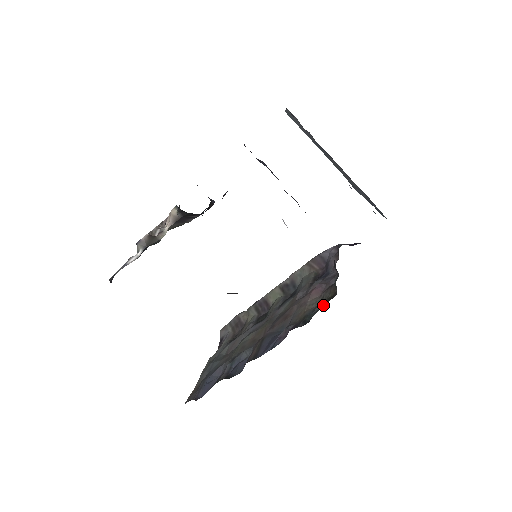
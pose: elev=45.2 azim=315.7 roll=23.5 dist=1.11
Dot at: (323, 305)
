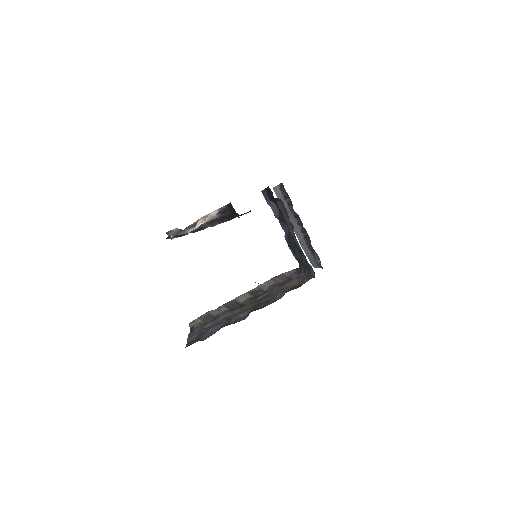
Dot at: (307, 281)
